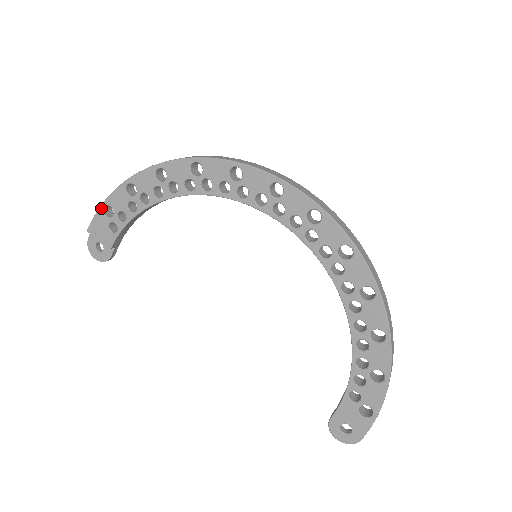
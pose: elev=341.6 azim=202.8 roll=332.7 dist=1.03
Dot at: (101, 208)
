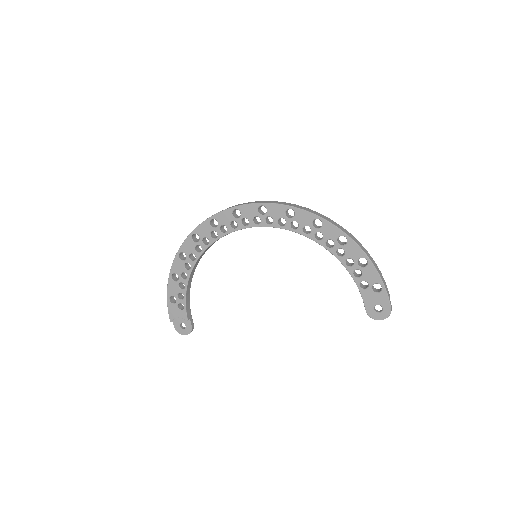
Dot at: (168, 301)
